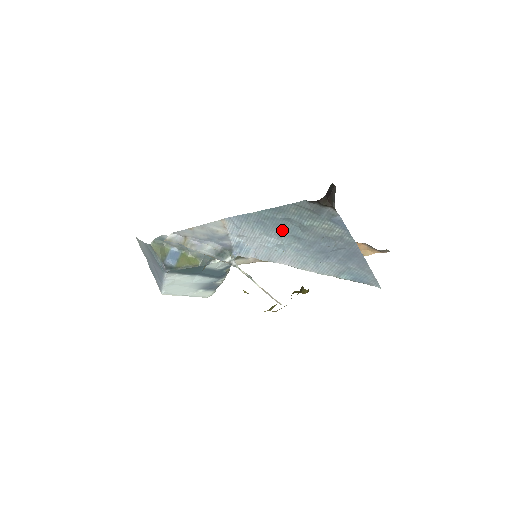
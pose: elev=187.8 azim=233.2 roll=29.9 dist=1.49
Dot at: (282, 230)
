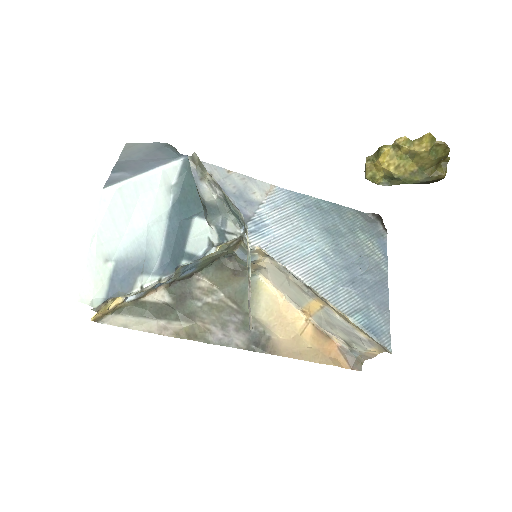
Dot at: (326, 228)
